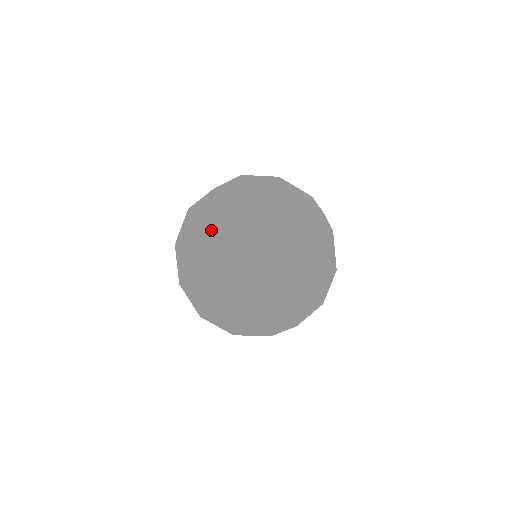
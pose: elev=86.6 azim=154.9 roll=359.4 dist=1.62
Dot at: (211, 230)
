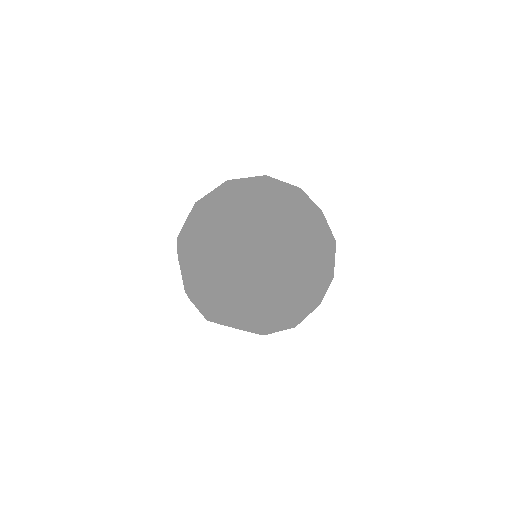
Dot at: (216, 197)
